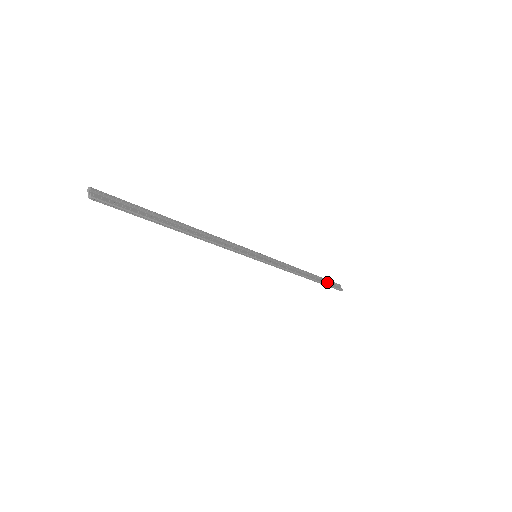
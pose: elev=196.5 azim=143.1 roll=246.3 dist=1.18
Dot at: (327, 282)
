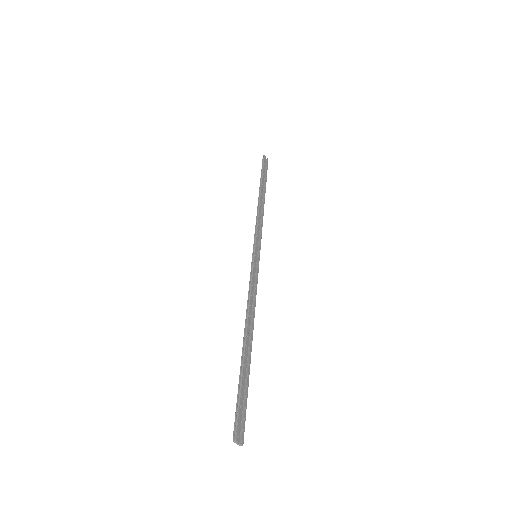
Dot at: (263, 172)
